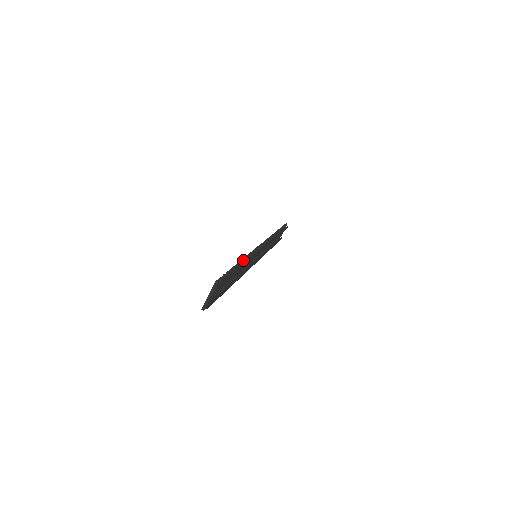
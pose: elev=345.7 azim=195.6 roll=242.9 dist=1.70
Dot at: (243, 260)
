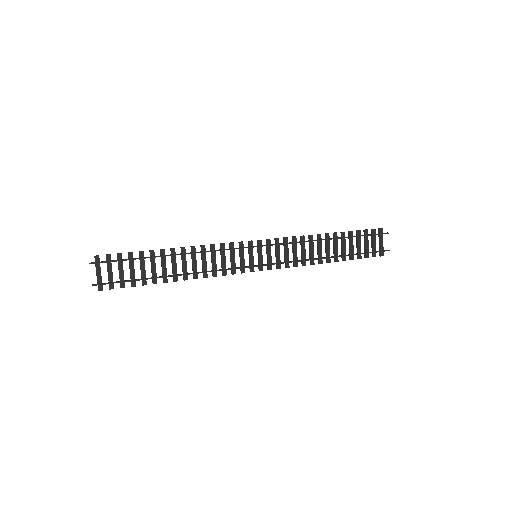
Dot at: (181, 247)
